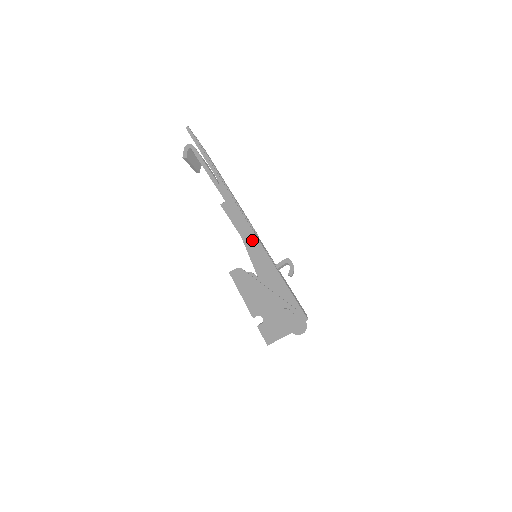
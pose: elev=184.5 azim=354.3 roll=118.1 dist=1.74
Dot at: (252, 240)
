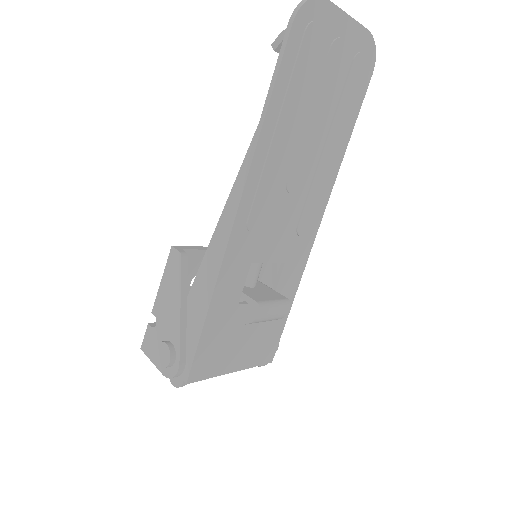
Dot at: (220, 243)
